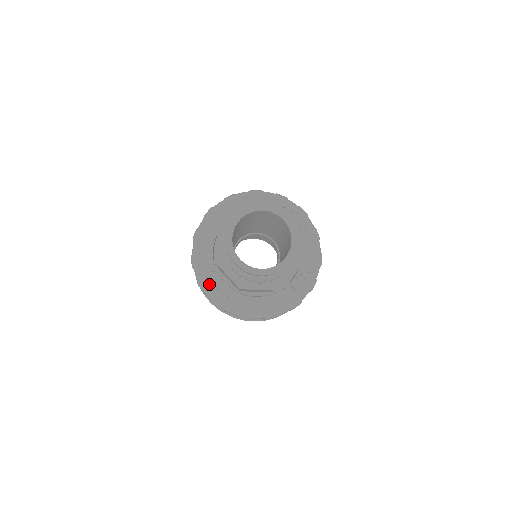
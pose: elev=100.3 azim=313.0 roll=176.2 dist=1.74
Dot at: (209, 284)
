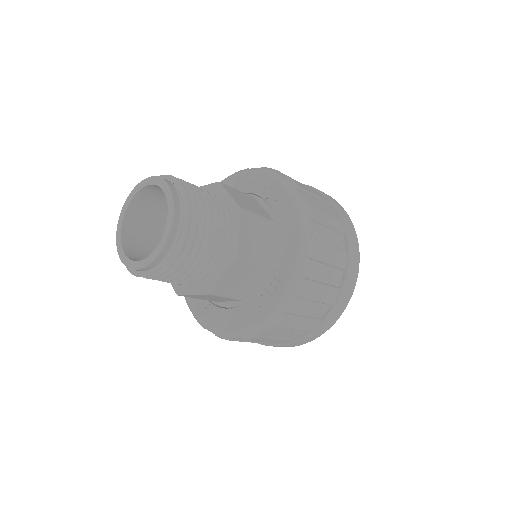
Dot at: occluded
